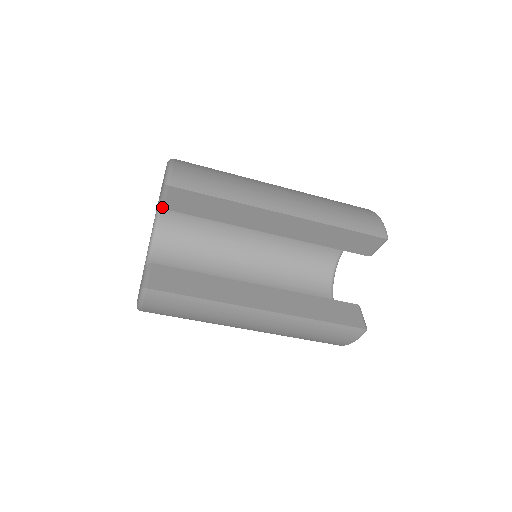
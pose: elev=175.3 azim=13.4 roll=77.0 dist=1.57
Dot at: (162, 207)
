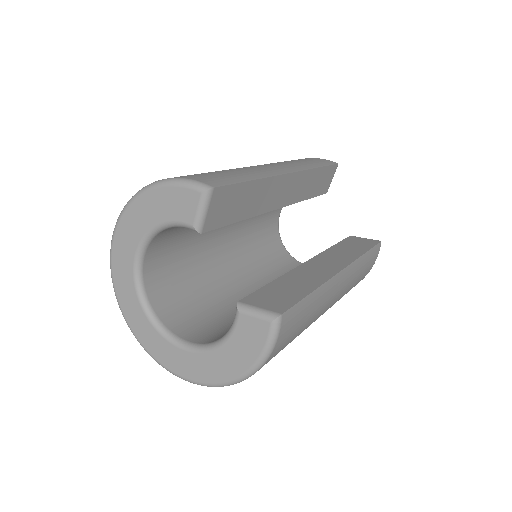
Dot at: (200, 232)
